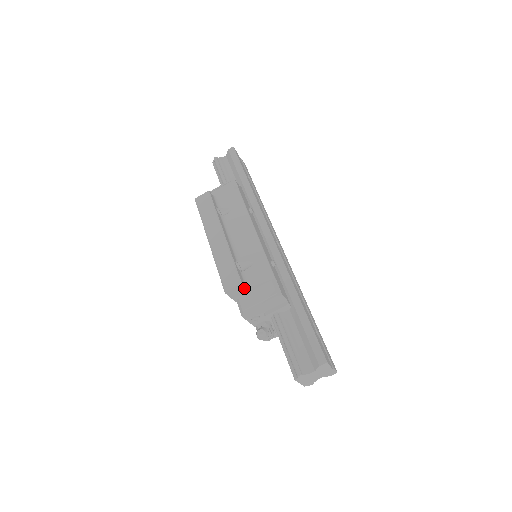
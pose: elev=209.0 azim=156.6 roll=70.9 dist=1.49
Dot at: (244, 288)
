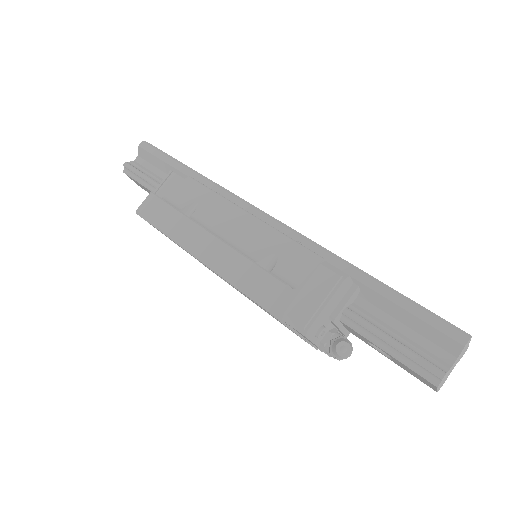
Dot at: (290, 292)
